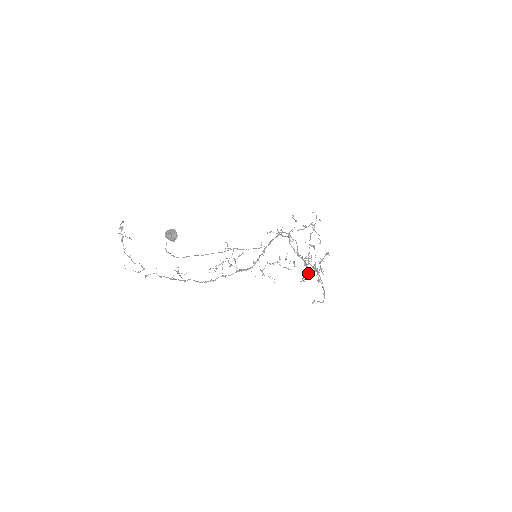
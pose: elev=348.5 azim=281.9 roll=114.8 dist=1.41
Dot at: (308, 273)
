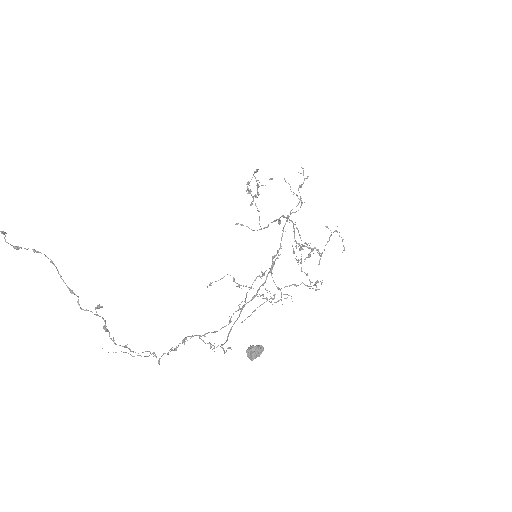
Dot at: occluded
